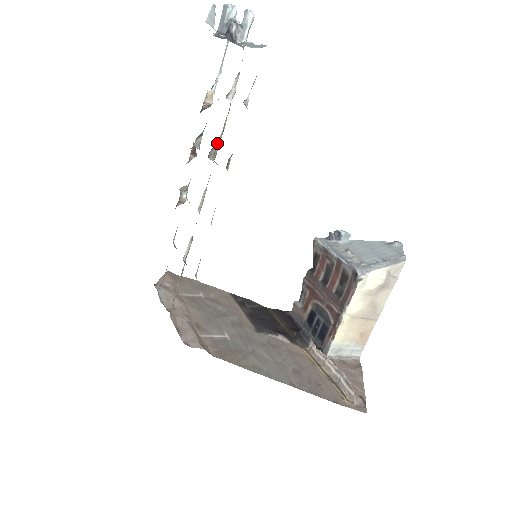
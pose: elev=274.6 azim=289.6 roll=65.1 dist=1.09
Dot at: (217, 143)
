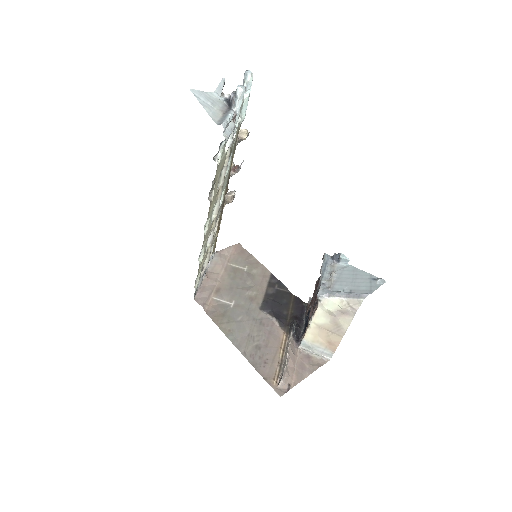
Dot at: (220, 175)
